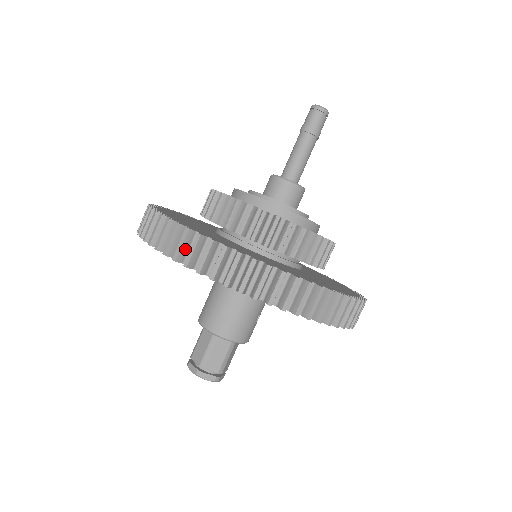
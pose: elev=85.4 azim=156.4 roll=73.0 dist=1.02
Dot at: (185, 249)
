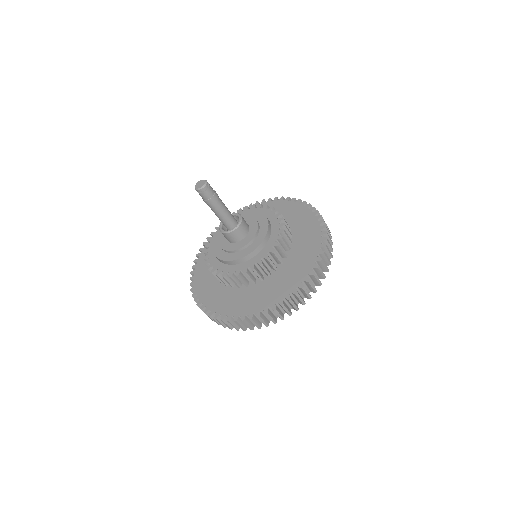
Dot at: (265, 319)
